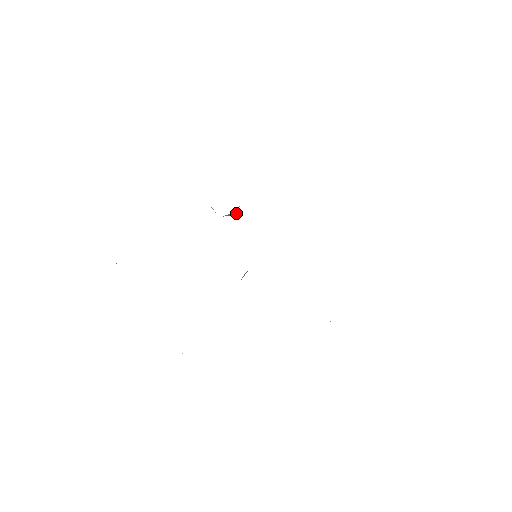
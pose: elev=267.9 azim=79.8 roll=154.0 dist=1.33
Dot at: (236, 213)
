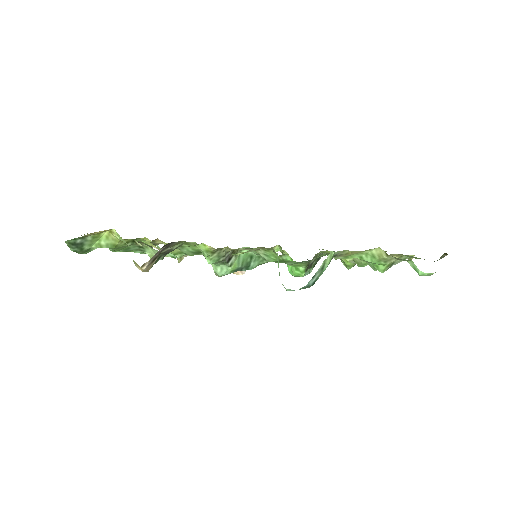
Dot at: occluded
